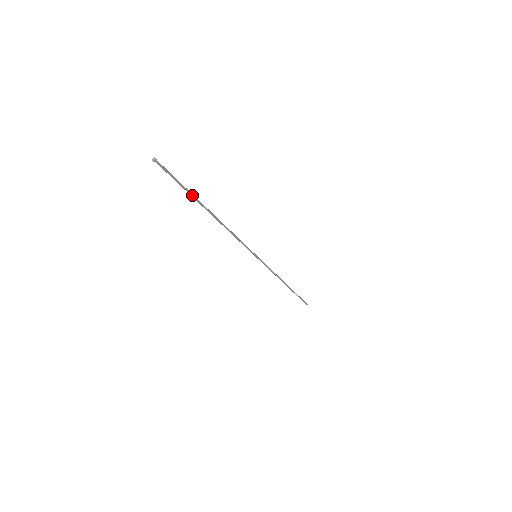
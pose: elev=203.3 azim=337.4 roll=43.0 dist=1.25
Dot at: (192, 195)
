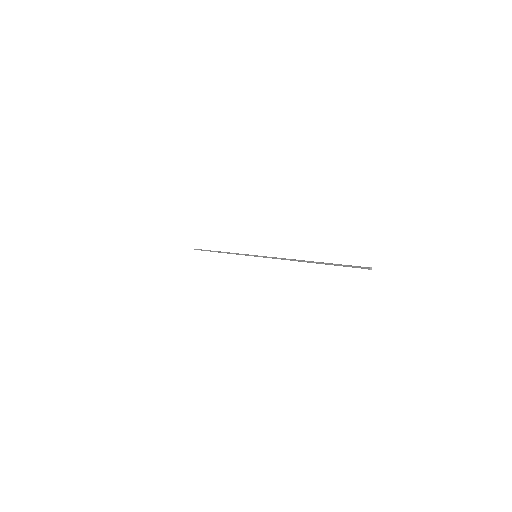
Dot at: (330, 264)
